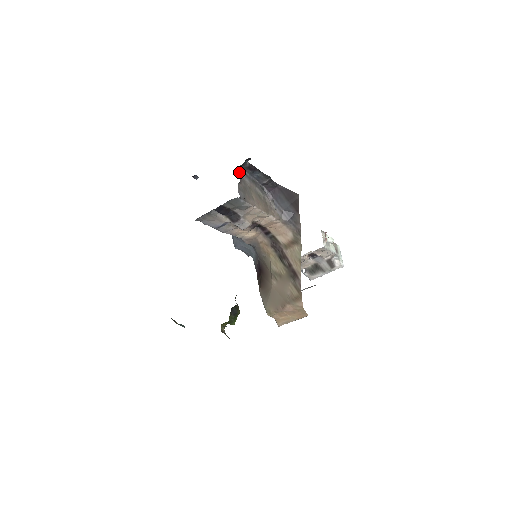
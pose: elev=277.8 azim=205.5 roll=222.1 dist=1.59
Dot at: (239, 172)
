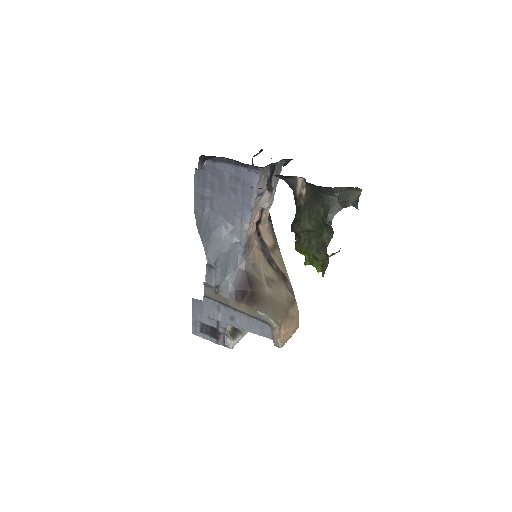
Dot at: occluded
